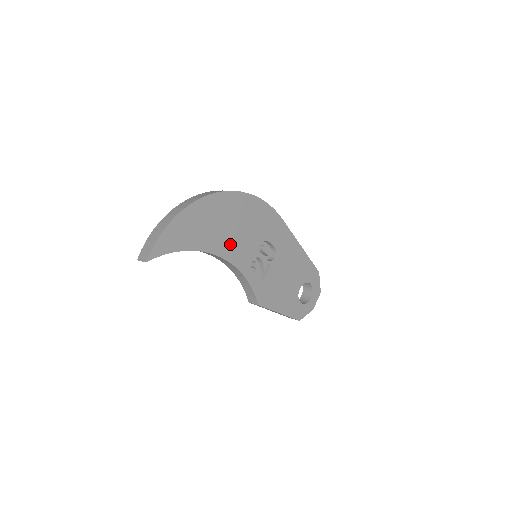
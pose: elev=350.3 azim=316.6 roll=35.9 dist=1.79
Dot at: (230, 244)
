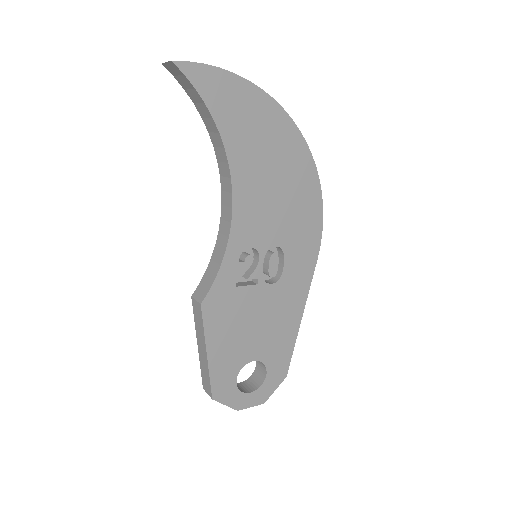
Dot at: (254, 194)
